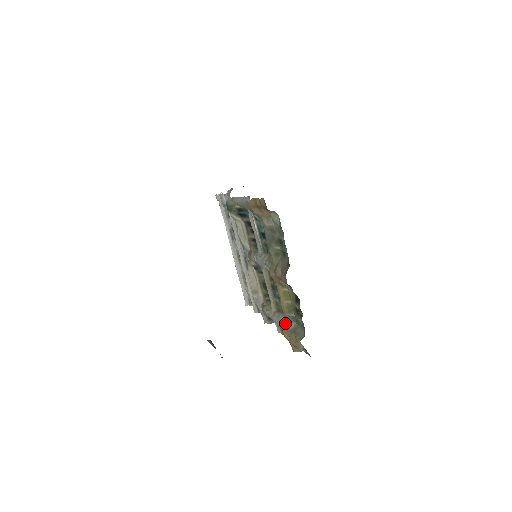
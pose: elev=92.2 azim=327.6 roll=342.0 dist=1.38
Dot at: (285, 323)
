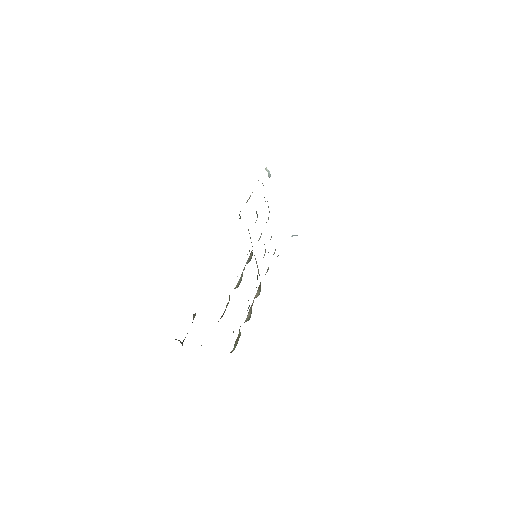
Dot at: occluded
